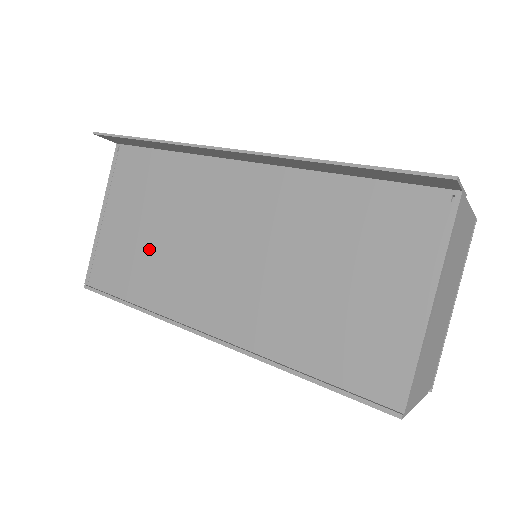
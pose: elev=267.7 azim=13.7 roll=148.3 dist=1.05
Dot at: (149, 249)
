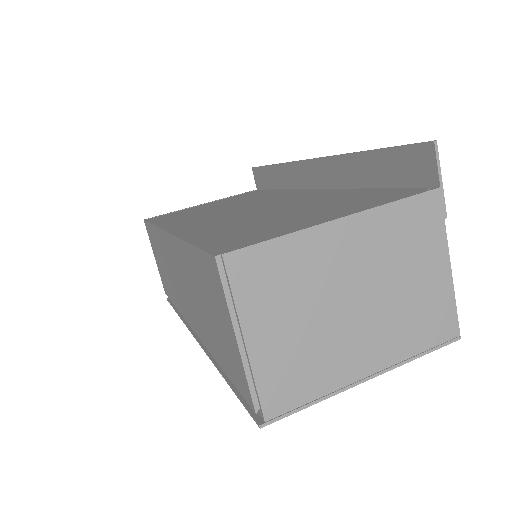
Dot at: (204, 210)
